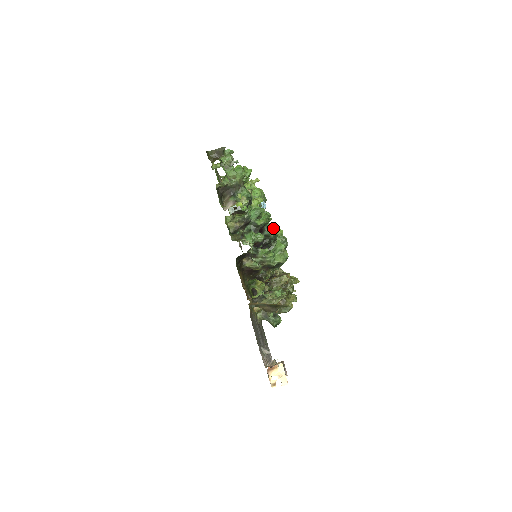
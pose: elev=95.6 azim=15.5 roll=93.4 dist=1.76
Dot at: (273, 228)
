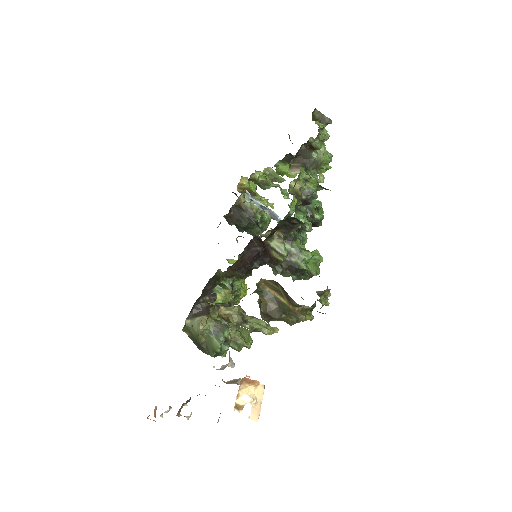
Dot at: (306, 239)
